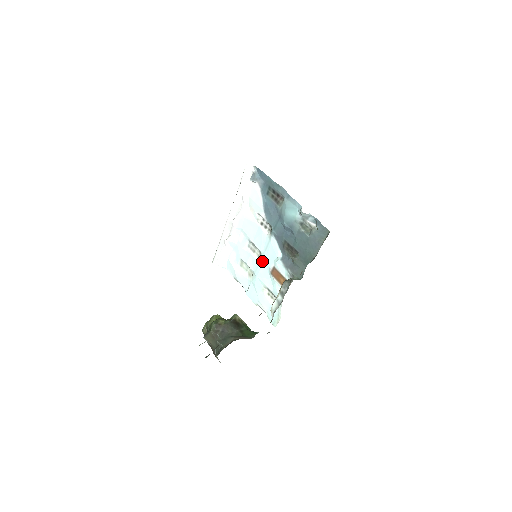
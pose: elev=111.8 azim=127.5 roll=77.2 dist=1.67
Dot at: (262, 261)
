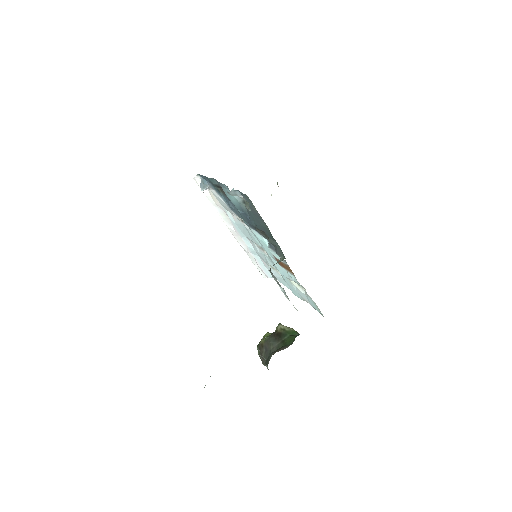
Dot at: (269, 256)
